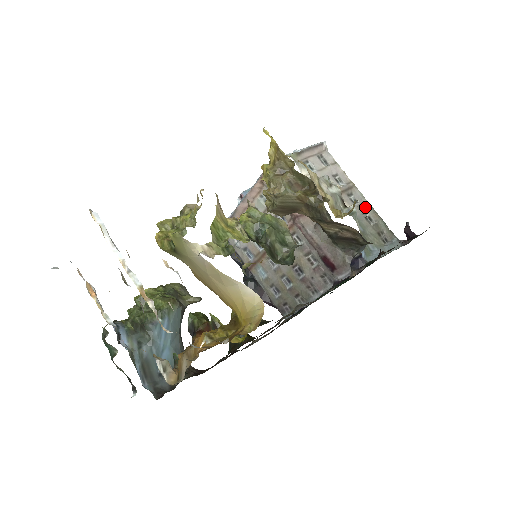
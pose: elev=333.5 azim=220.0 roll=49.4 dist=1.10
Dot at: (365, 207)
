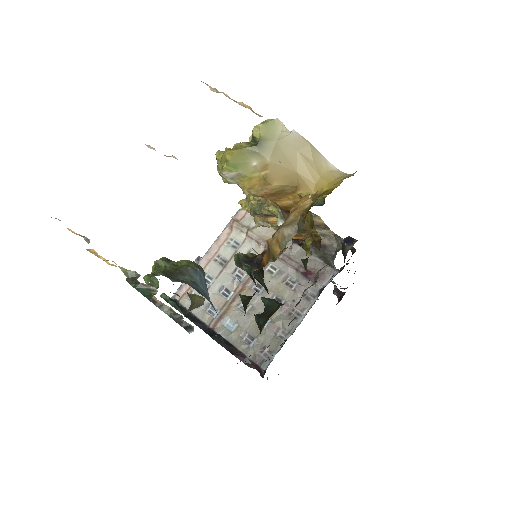
Dot at: occluded
